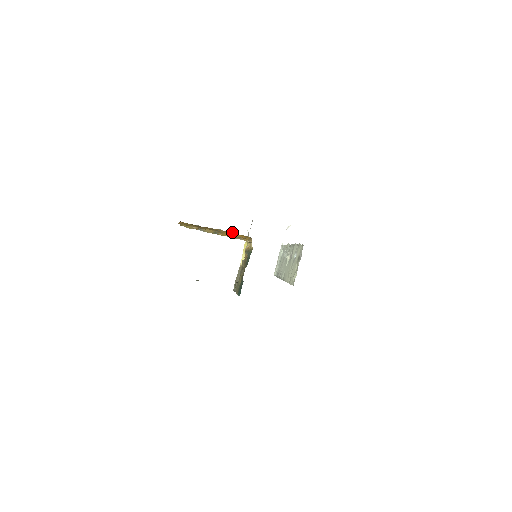
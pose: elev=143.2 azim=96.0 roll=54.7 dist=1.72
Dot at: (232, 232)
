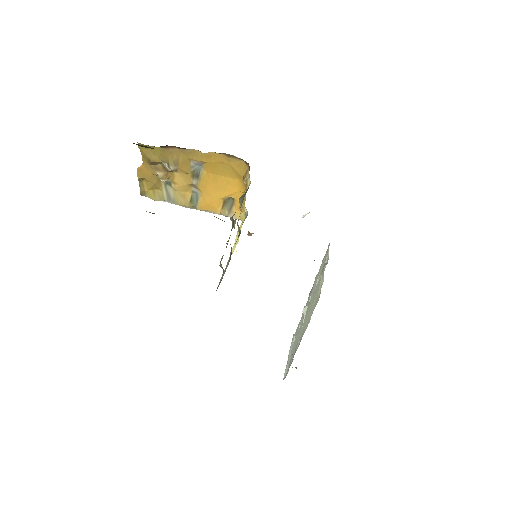
Dot at: (218, 156)
